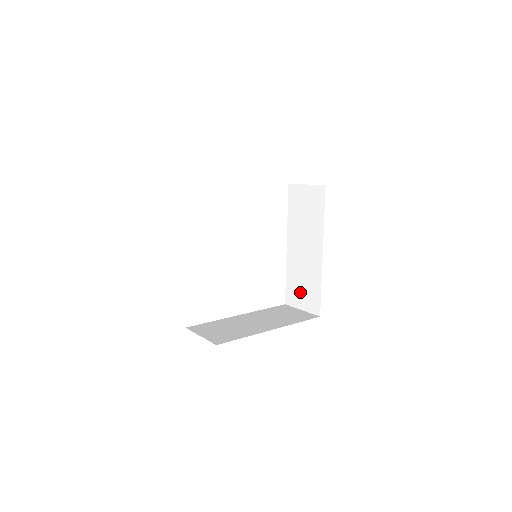
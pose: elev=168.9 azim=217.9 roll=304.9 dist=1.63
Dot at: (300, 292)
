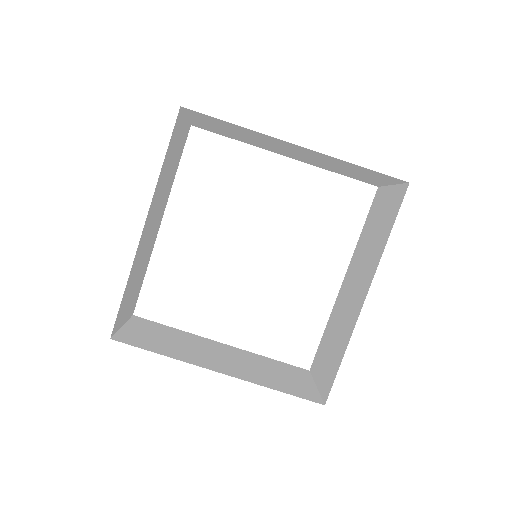
Dot at: (326, 356)
